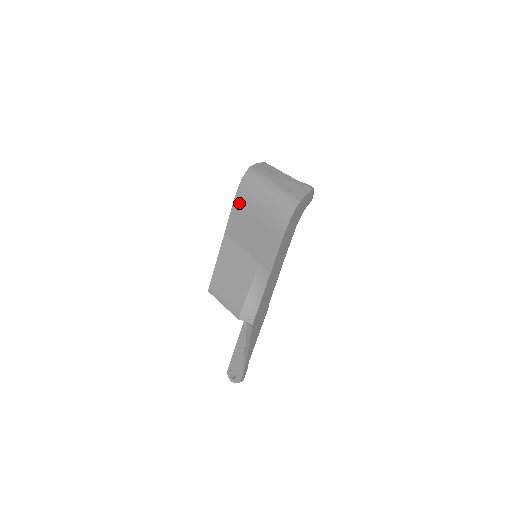
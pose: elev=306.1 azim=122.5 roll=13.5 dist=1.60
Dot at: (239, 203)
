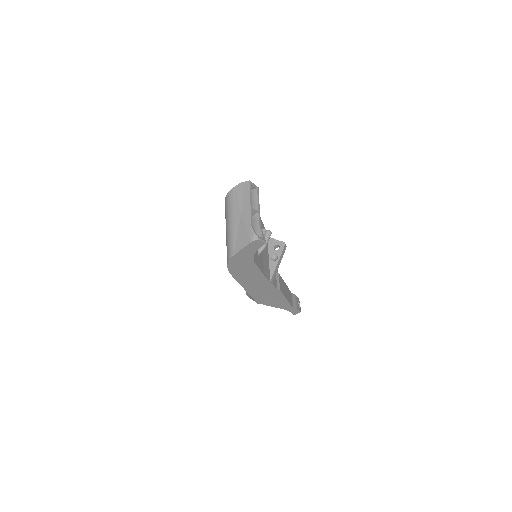
Dot at: occluded
